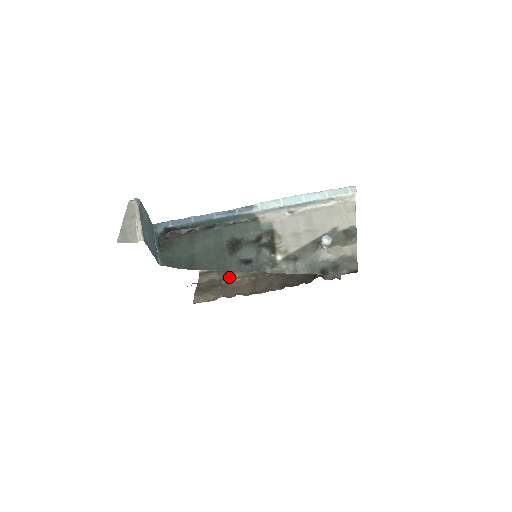
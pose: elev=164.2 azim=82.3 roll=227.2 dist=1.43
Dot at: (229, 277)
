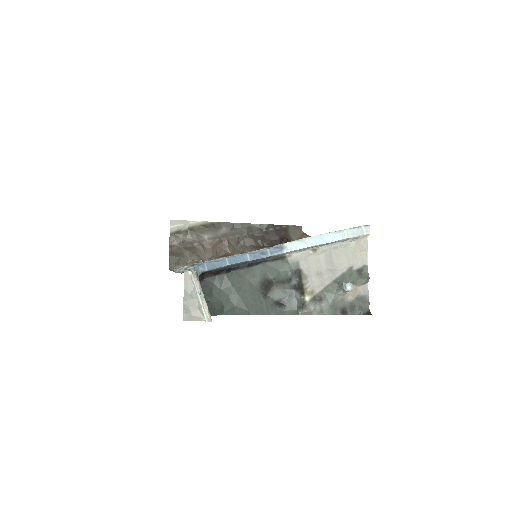
Dot at: (201, 238)
